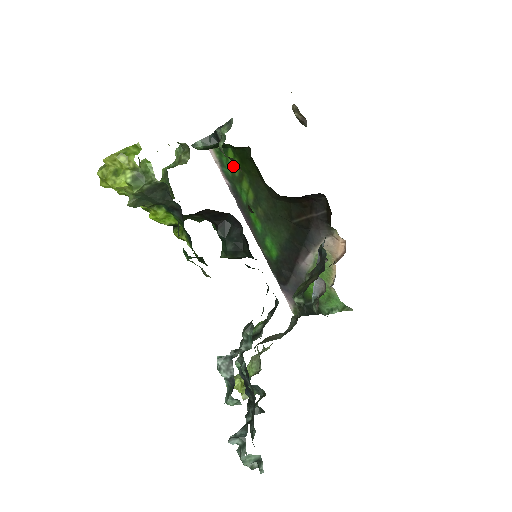
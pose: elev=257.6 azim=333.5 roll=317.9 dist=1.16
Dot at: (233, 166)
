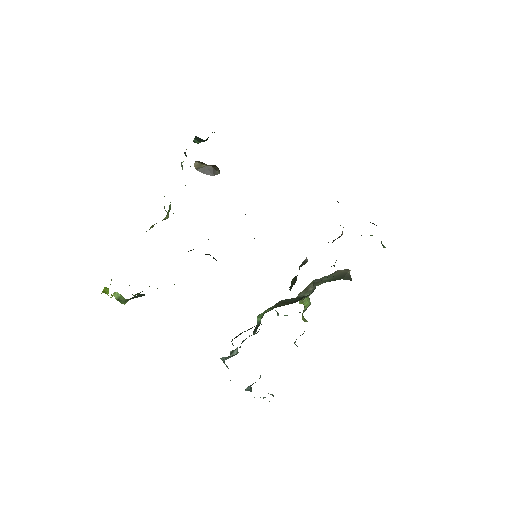
Dot at: occluded
